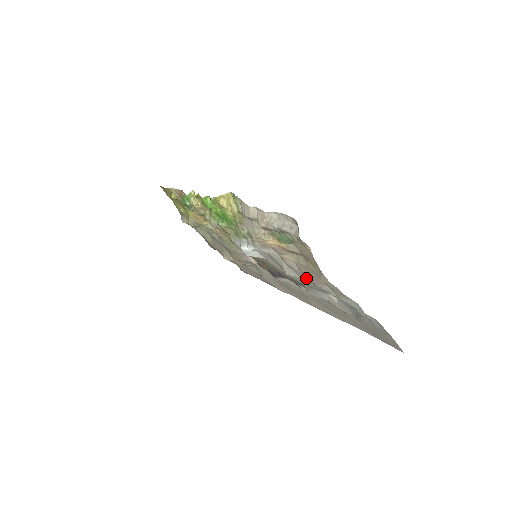
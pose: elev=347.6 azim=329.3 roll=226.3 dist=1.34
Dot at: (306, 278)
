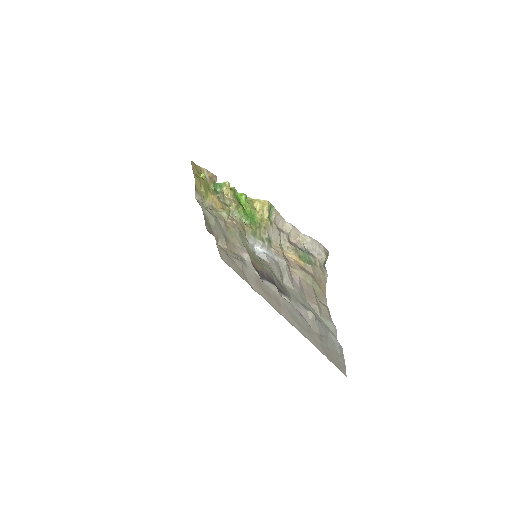
Dot at: (300, 292)
